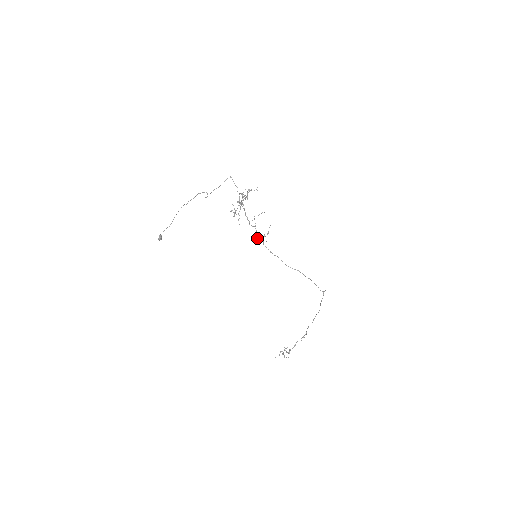
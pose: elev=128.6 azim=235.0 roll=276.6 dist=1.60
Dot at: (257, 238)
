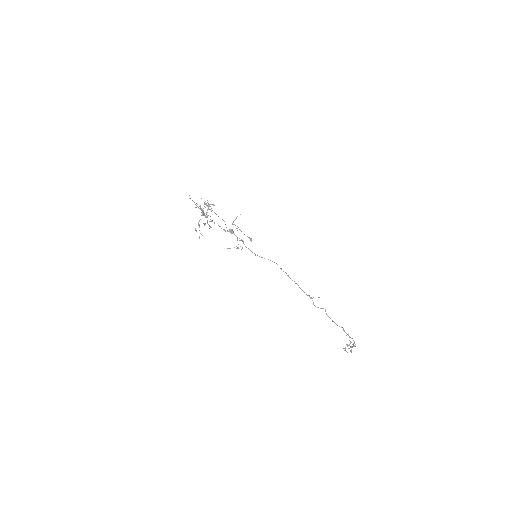
Dot at: occluded
